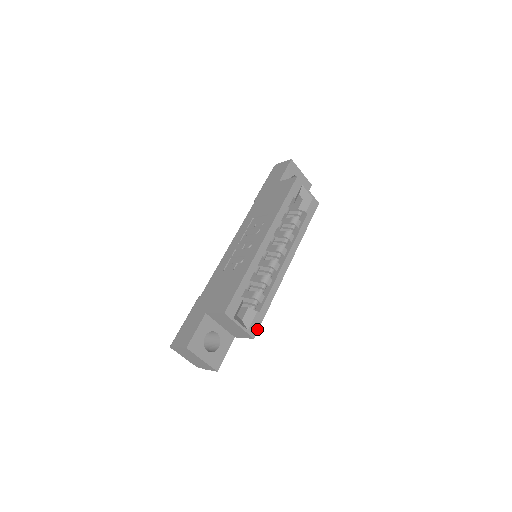
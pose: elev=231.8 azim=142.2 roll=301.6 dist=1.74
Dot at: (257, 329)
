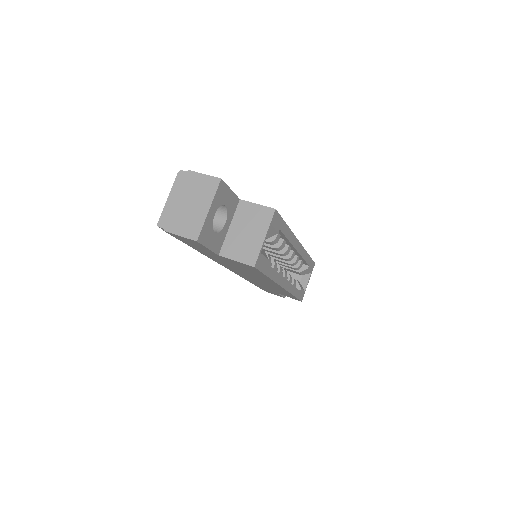
Dot at: (259, 268)
